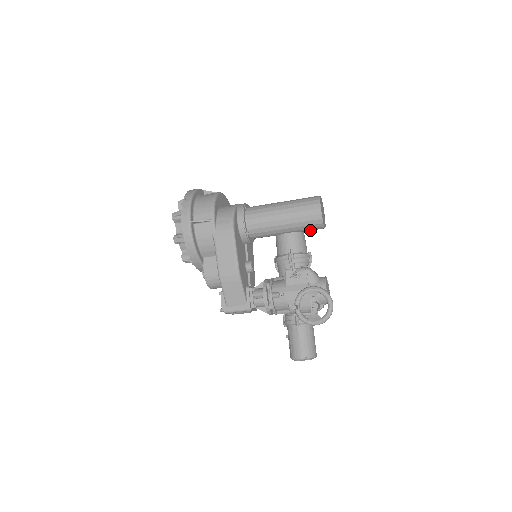
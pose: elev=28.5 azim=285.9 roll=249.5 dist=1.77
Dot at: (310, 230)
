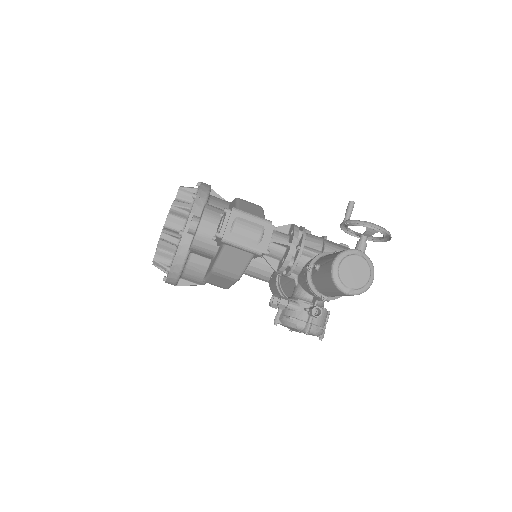
Dot at: occluded
